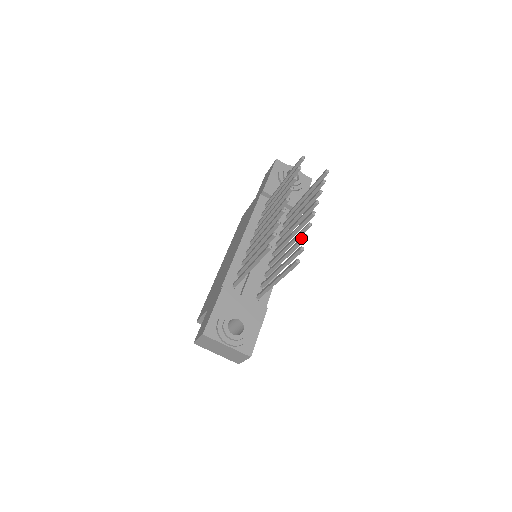
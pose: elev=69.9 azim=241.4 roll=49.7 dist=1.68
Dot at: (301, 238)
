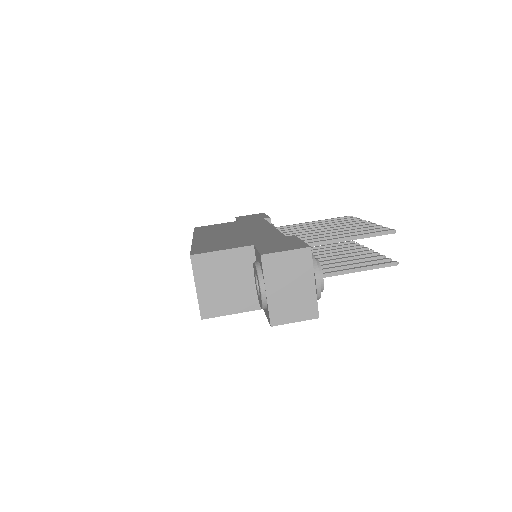
Dot at: (377, 255)
